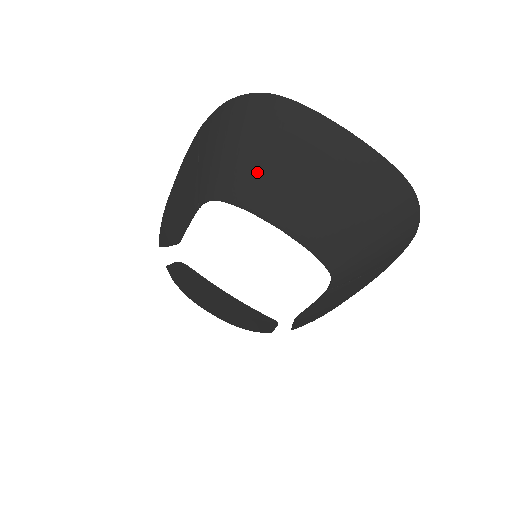
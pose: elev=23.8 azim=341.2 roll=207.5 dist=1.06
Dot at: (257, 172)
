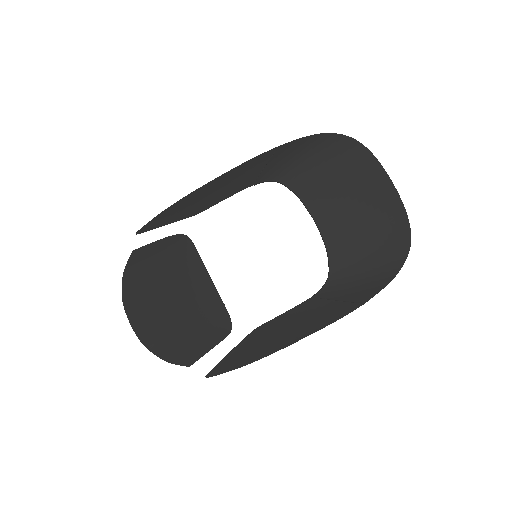
Dot at: (323, 176)
